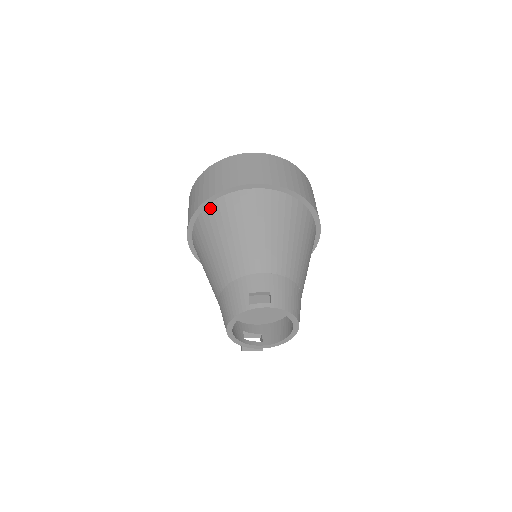
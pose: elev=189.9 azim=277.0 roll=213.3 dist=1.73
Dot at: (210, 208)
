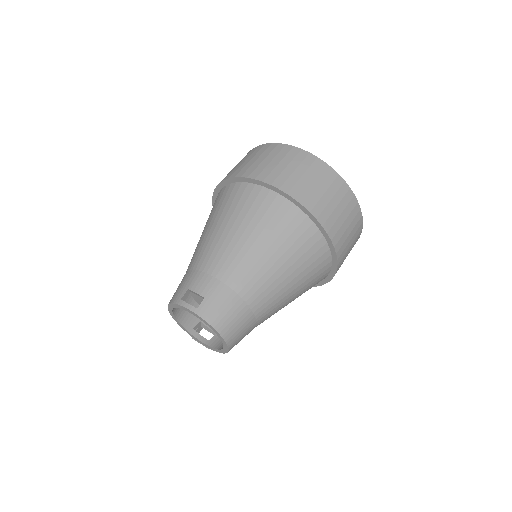
Dot at: (223, 190)
